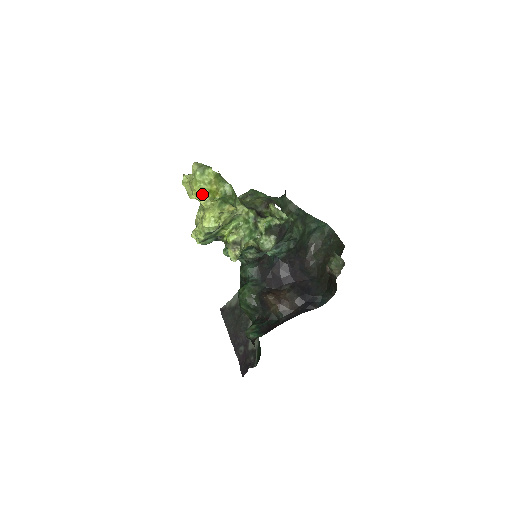
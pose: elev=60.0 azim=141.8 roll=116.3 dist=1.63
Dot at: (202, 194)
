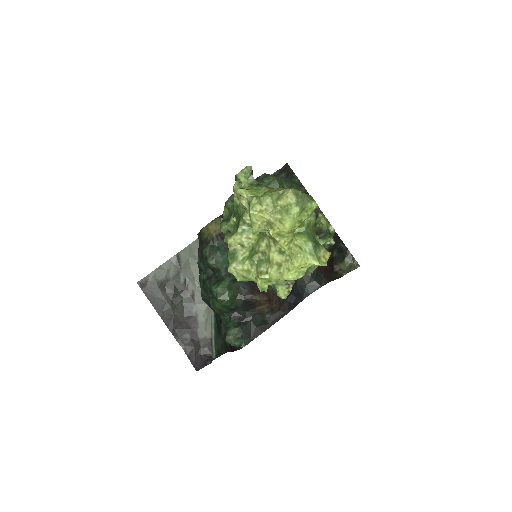
Dot at: (288, 234)
